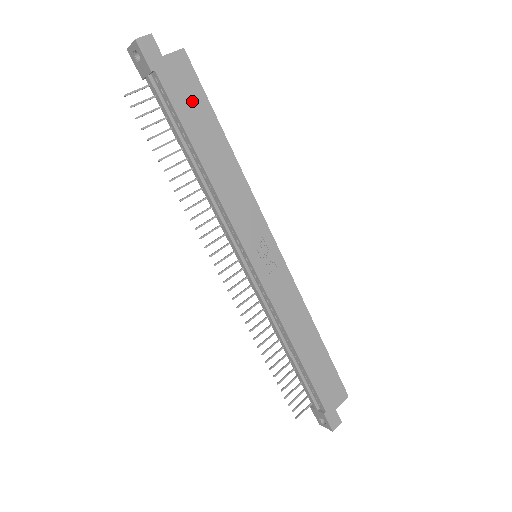
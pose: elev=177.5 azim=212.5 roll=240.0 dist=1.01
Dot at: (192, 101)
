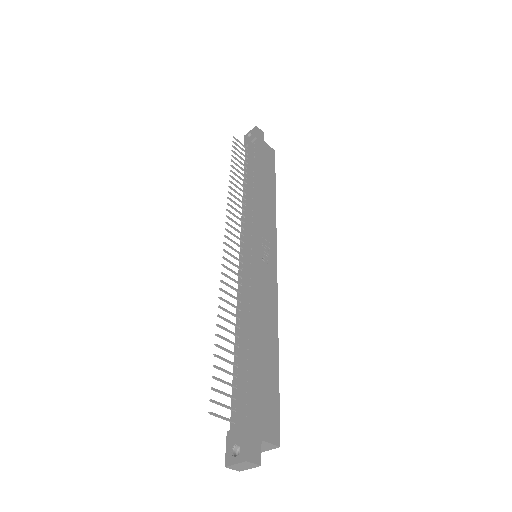
Dot at: (267, 163)
